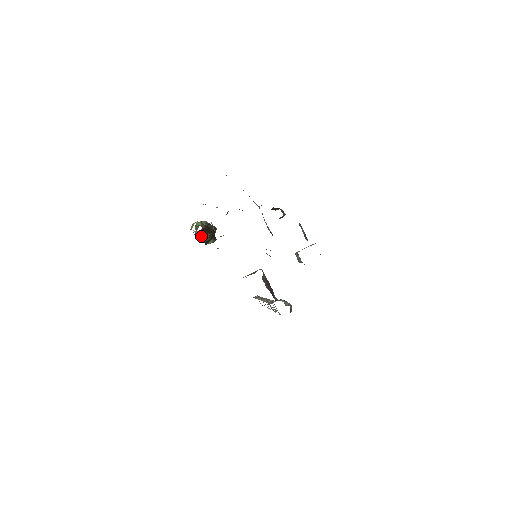
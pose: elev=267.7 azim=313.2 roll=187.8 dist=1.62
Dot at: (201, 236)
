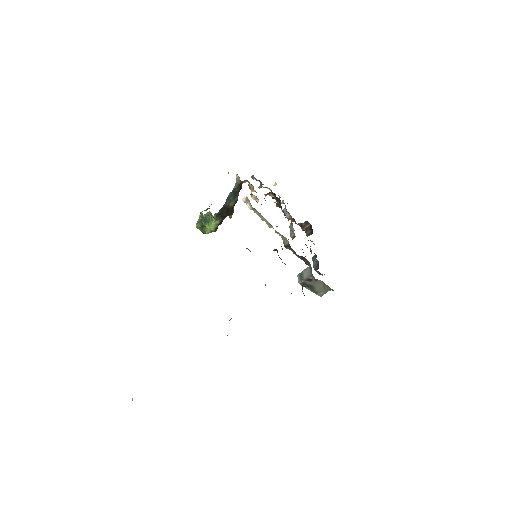
Dot at: (237, 187)
